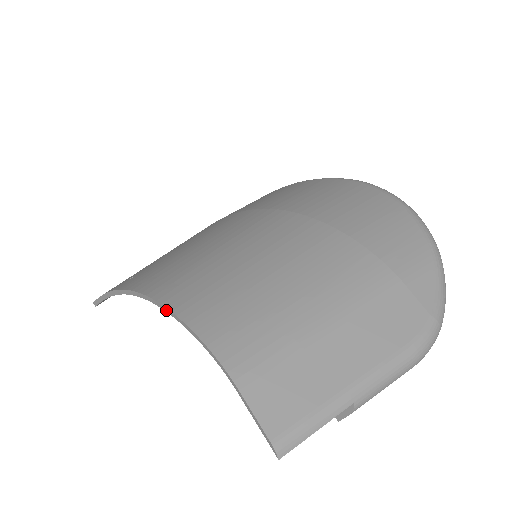
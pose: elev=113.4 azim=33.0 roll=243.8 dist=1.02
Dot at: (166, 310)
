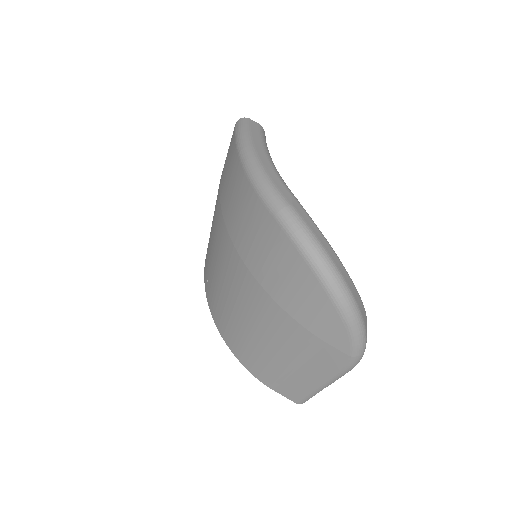
Dot at: (229, 345)
